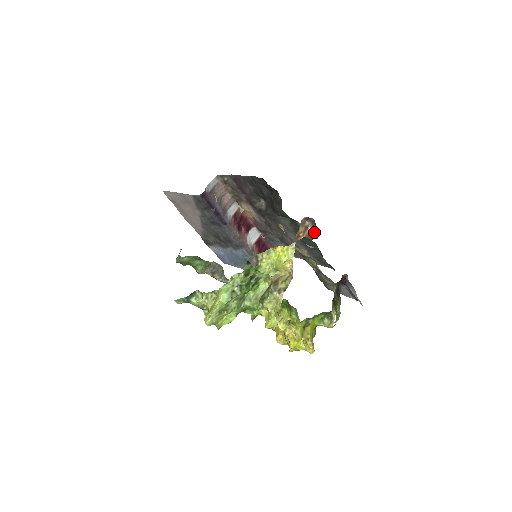
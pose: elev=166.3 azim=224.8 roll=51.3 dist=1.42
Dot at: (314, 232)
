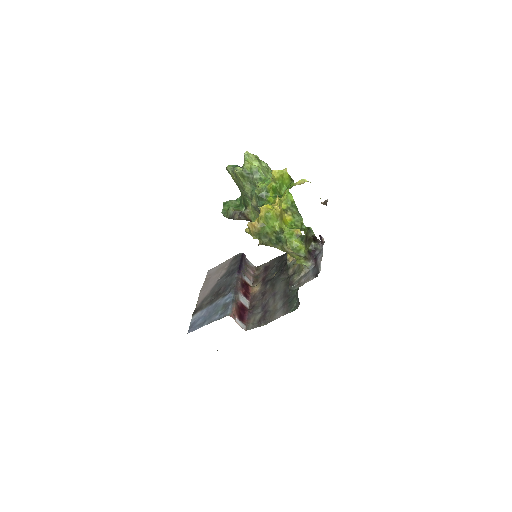
Dot at: occluded
